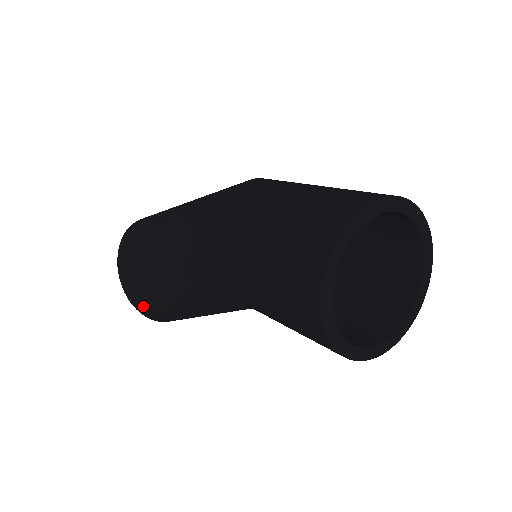
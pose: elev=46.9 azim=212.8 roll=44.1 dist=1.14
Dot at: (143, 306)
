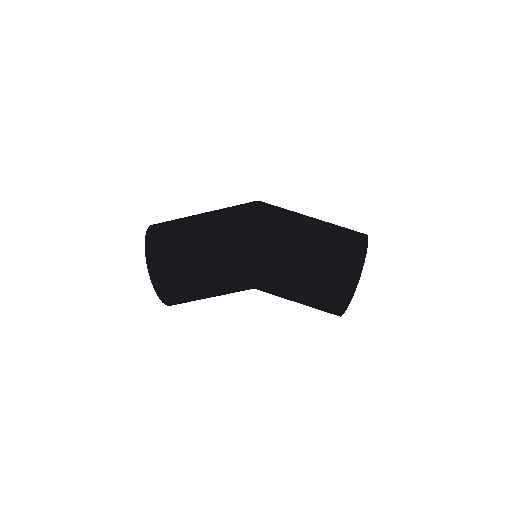
Dot at: occluded
